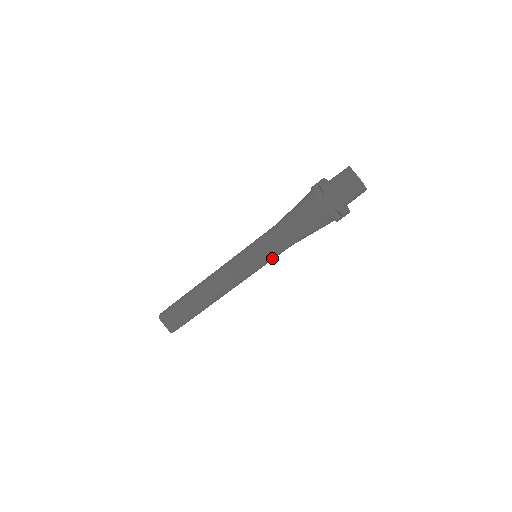
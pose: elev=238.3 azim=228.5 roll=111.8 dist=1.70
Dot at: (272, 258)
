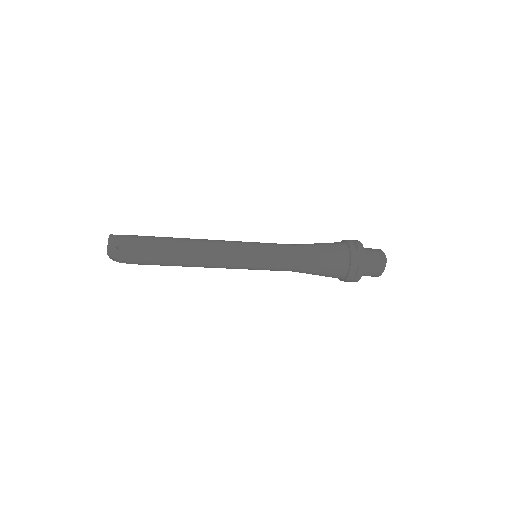
Dot at: occluded
